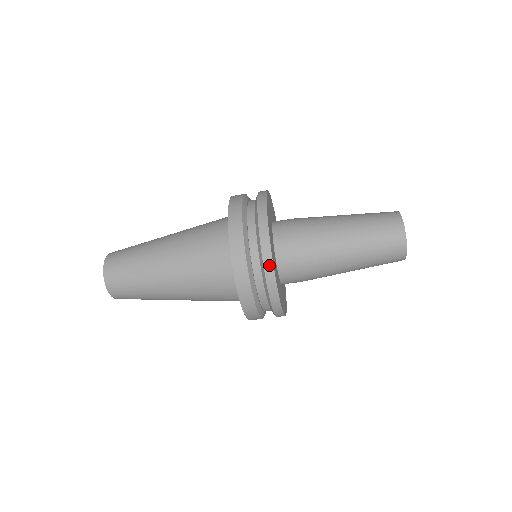
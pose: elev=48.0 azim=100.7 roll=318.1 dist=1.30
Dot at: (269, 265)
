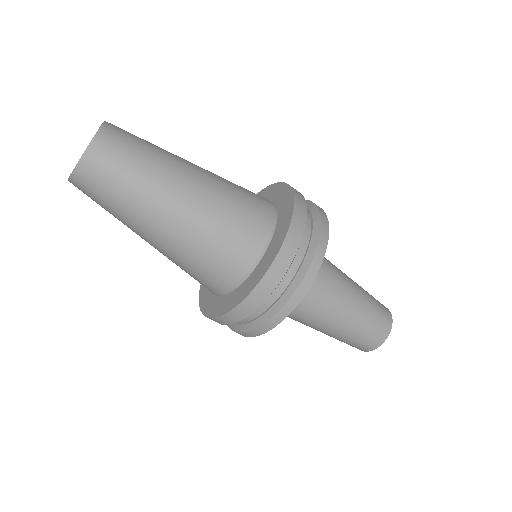
Dot at: (321, 252)
